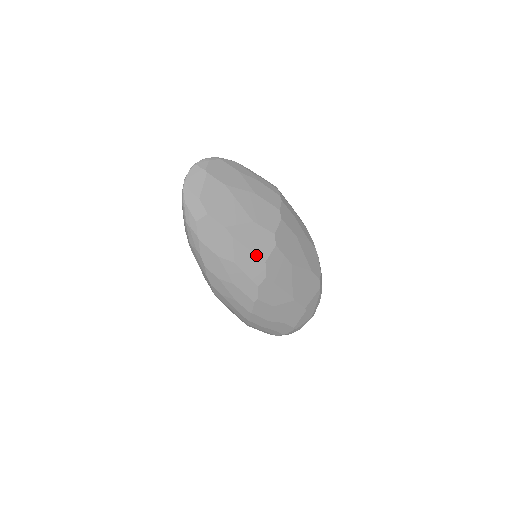
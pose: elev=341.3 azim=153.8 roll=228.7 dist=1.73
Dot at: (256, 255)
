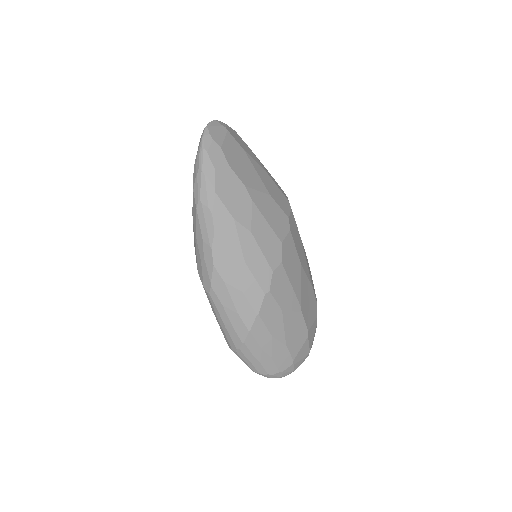
Dot at: (273, 231)
